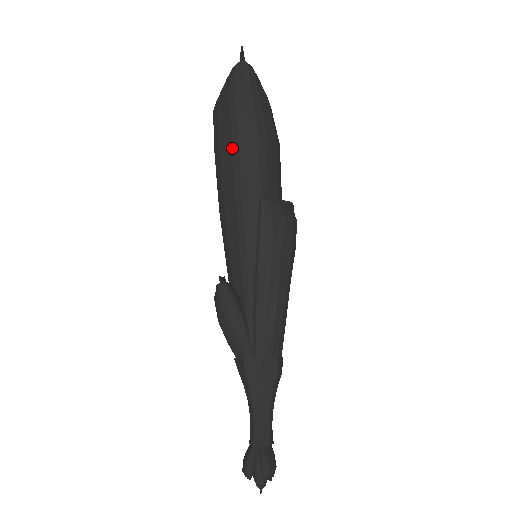
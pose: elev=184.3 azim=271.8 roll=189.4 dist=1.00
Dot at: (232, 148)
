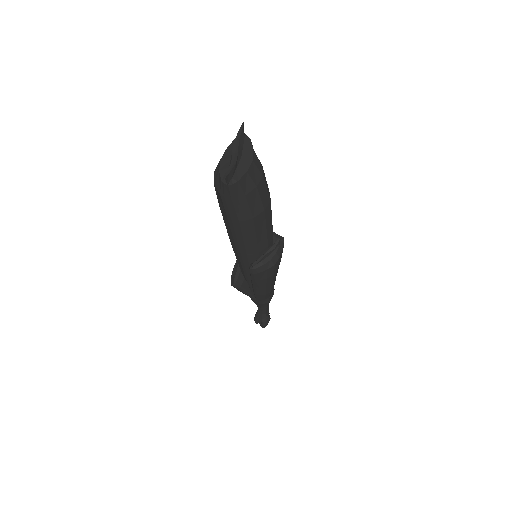
Dot at: (230, 226)
